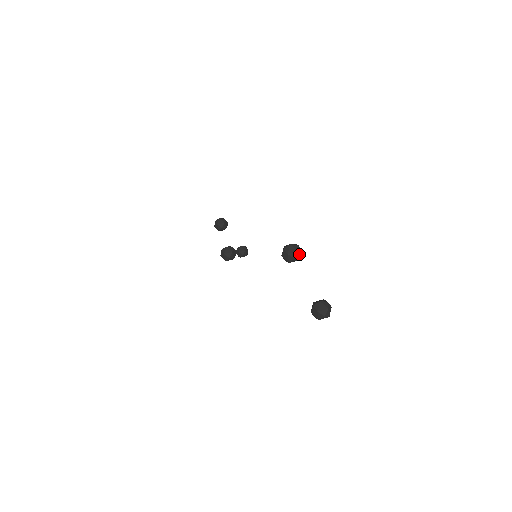
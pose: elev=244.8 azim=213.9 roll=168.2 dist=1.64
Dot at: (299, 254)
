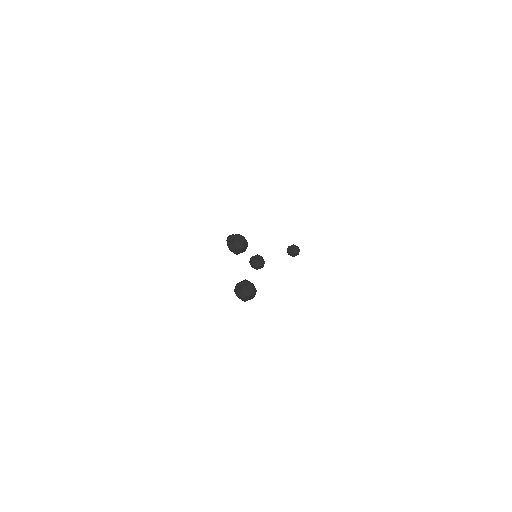
Dot at: (239, 242)
